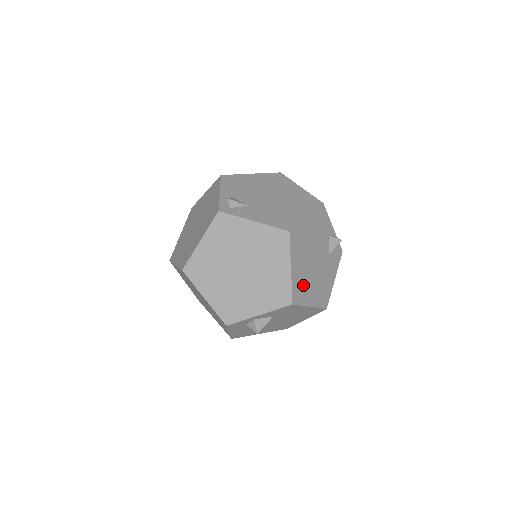
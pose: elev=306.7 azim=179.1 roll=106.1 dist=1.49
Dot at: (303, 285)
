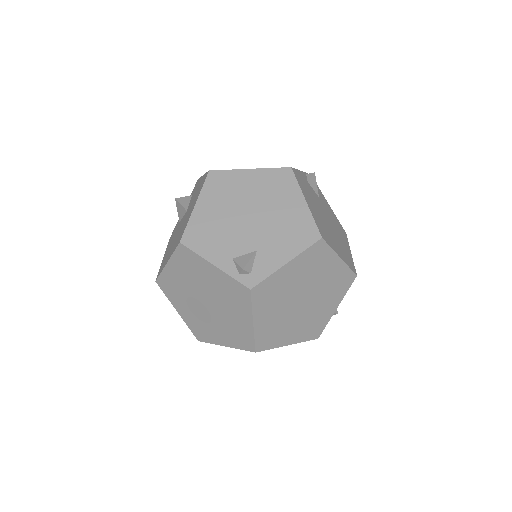
Dot at: (344, 251)
